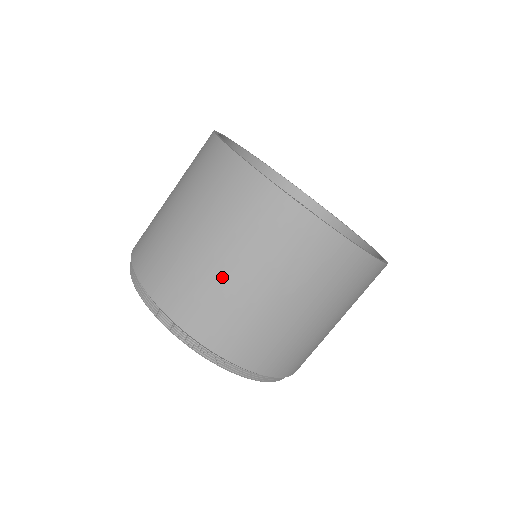
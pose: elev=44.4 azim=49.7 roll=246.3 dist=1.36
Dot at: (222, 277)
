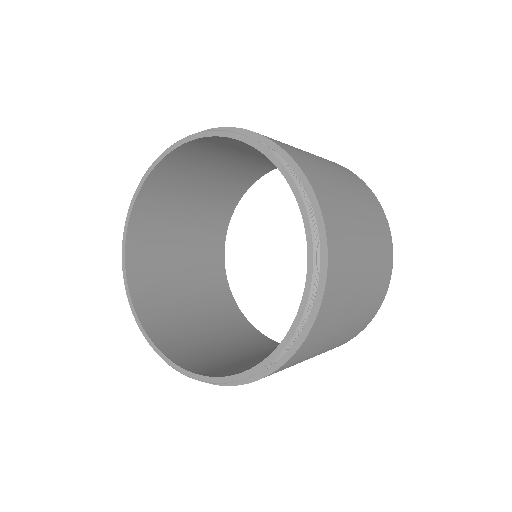
Dot at: (302, 151)
